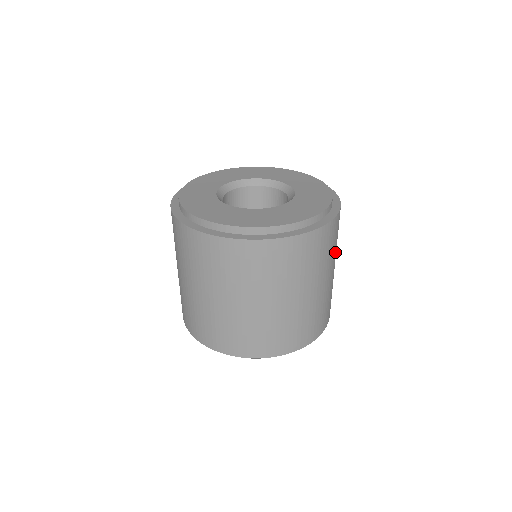
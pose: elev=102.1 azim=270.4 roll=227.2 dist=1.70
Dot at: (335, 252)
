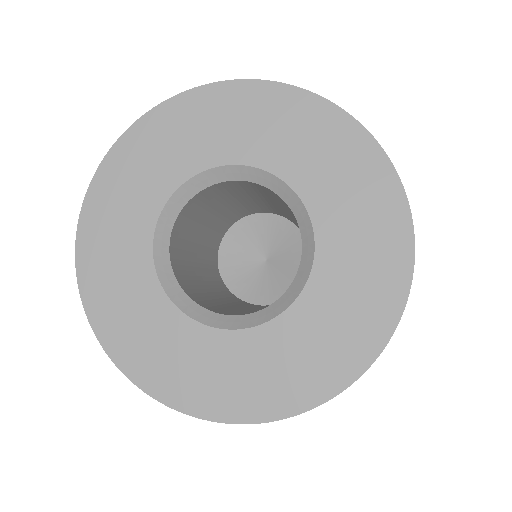
Dot at: occluded
